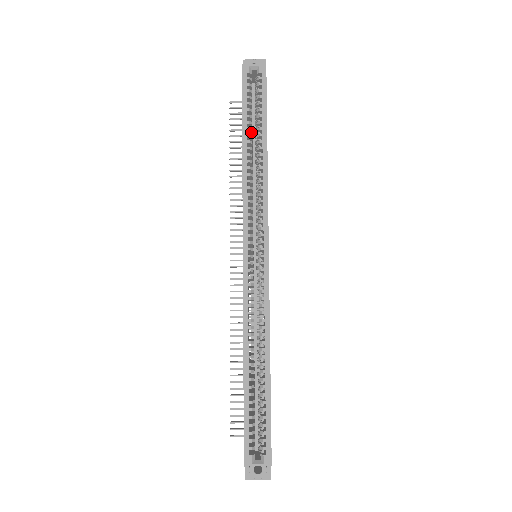
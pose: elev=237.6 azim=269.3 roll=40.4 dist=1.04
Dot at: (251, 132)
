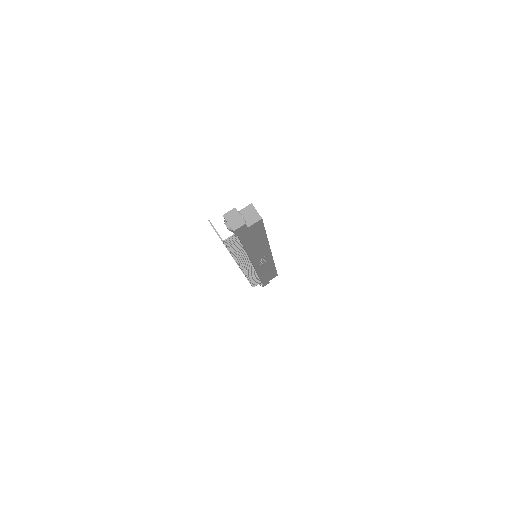
Dot at: occluded
